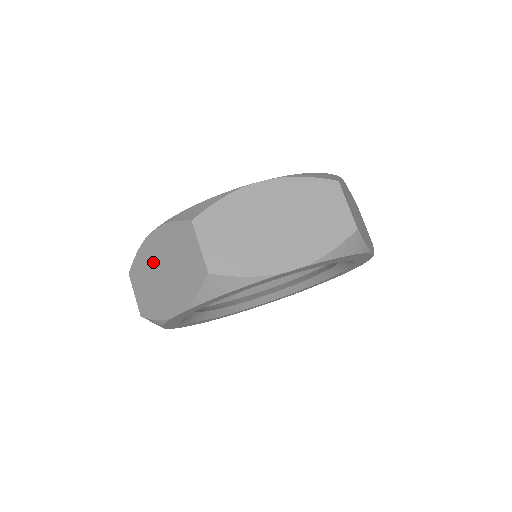
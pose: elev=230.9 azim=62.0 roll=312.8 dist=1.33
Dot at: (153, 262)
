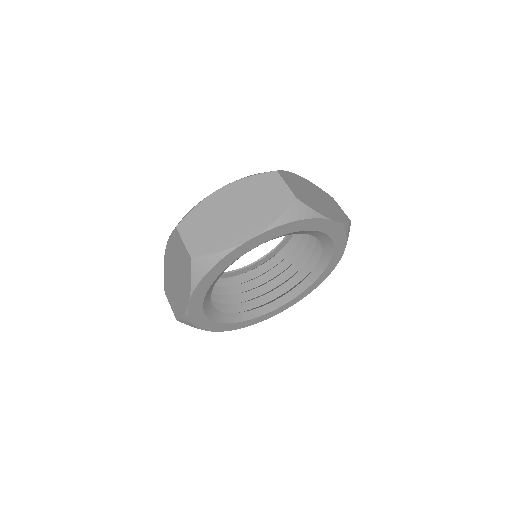
Dot at: (171, 273)
